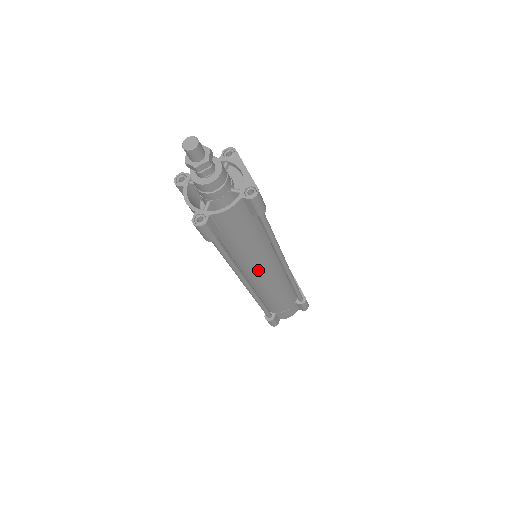
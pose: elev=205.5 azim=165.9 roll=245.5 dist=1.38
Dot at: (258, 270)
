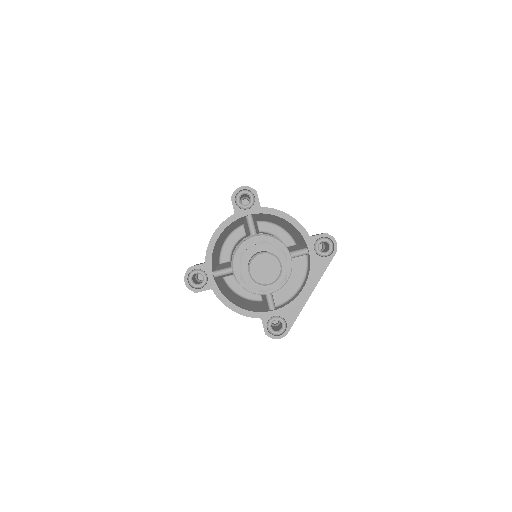
Dot at: occluded
